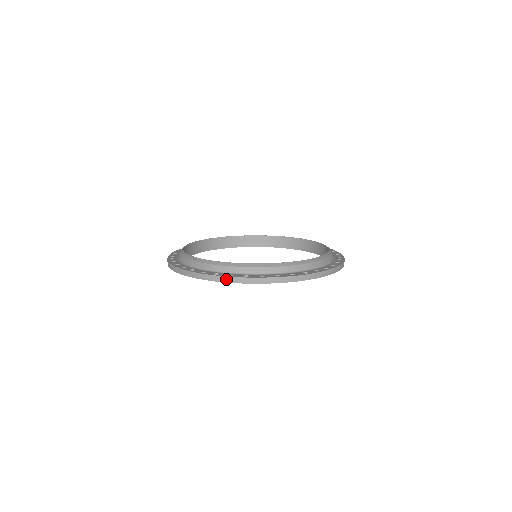
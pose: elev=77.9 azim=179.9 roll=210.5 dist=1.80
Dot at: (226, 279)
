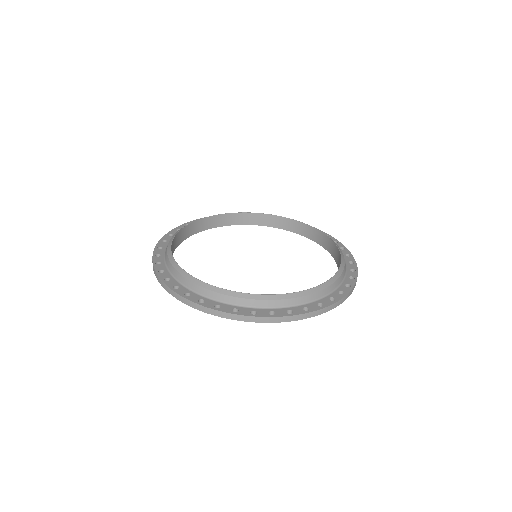
Dot at: (155, 273)
